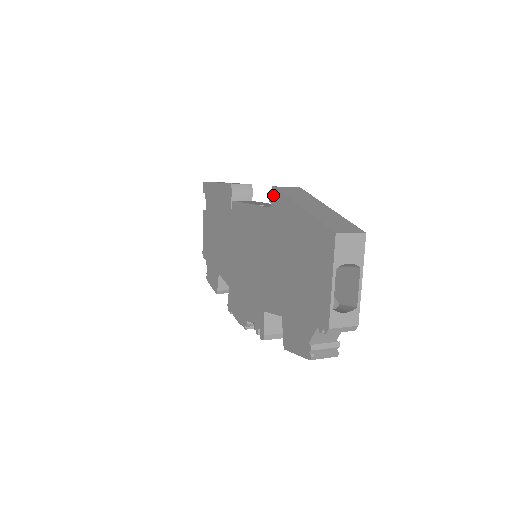
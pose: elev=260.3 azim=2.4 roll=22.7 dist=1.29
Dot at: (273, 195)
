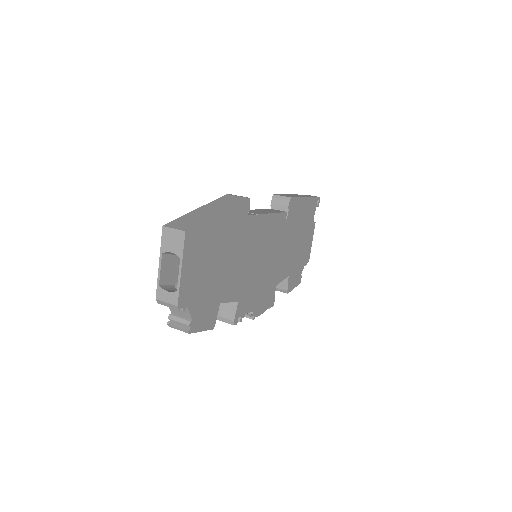
Dot at: occluded
